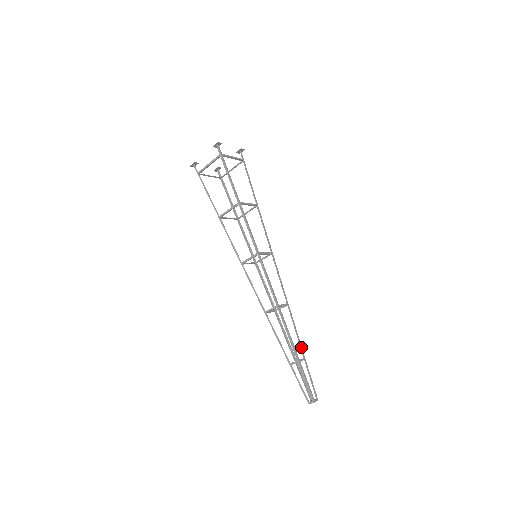
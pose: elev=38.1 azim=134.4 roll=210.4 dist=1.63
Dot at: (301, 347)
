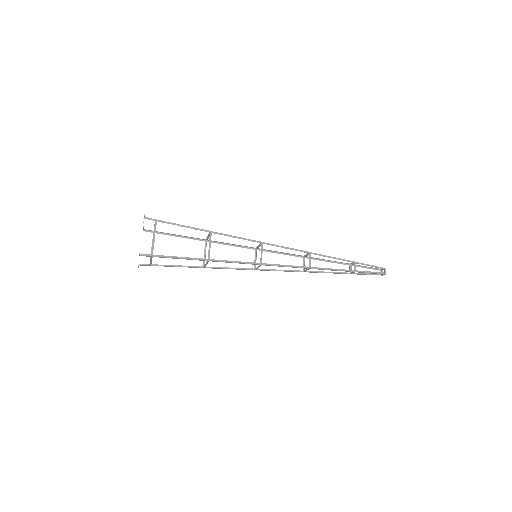
Dot at: occluded
